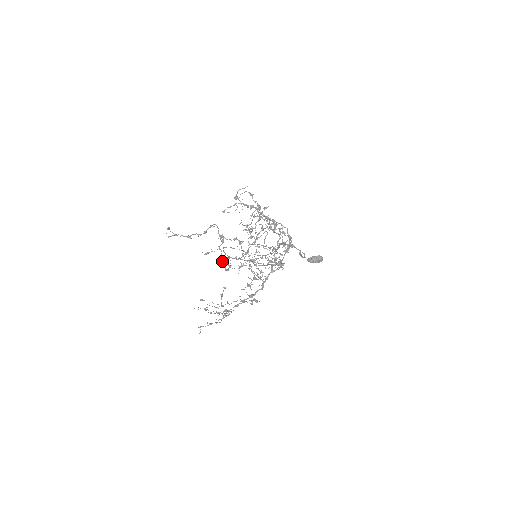
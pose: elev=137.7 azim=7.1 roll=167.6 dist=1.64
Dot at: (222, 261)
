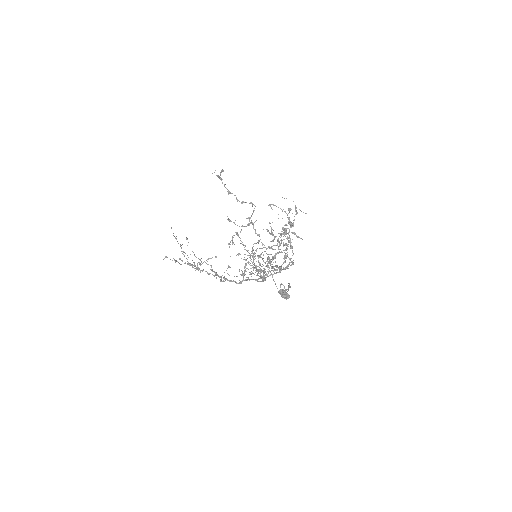
Dot at: (233, 237)
